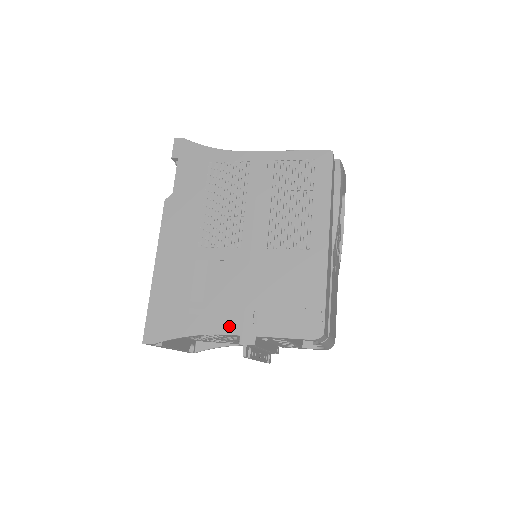
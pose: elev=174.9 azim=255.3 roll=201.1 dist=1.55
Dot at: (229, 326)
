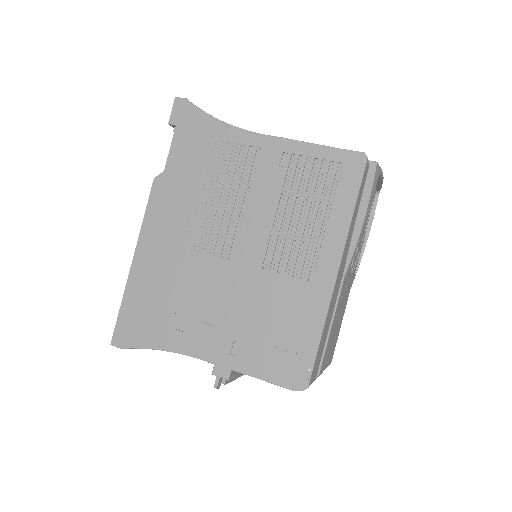
Dot at: (204, 350)
